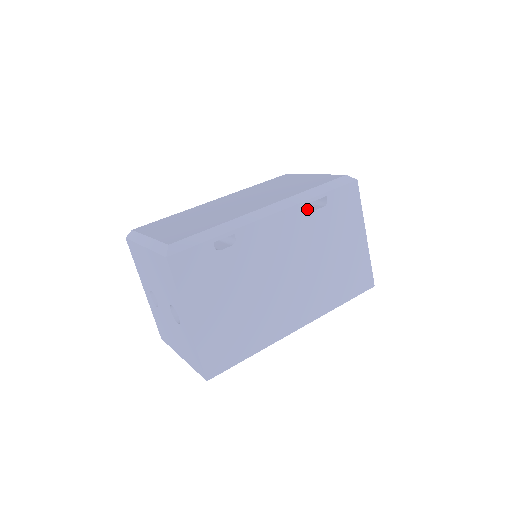
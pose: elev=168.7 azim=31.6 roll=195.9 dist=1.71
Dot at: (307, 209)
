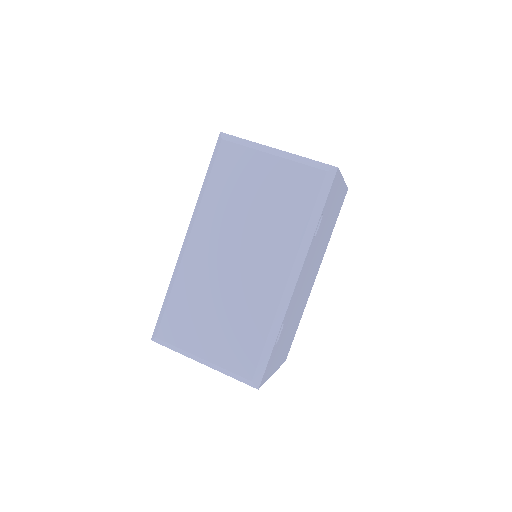
Dot at: (313, 241)
